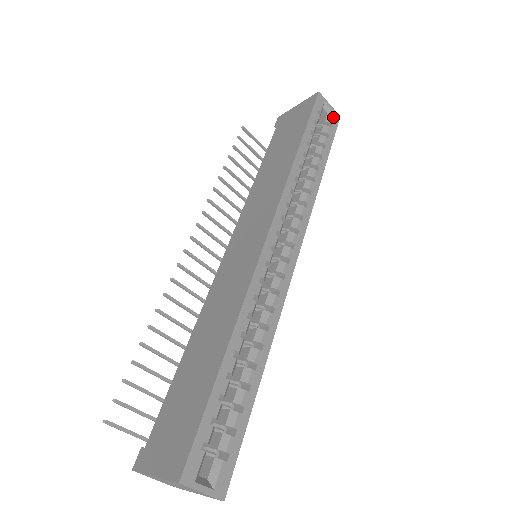
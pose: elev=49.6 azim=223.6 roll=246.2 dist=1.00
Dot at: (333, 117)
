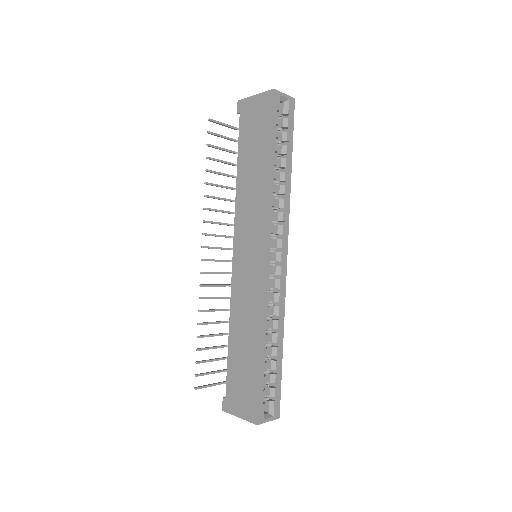
Dot at: (289, 105)
